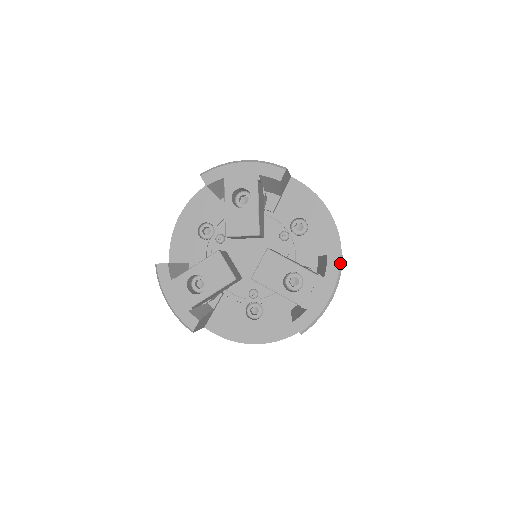
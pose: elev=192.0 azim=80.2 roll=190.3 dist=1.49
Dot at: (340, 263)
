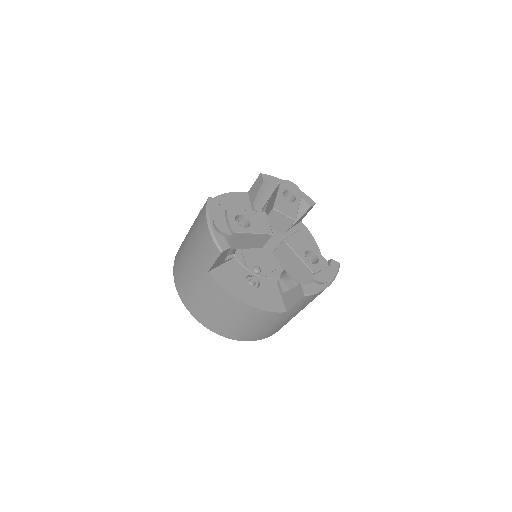
Dot at: (339, 267)
